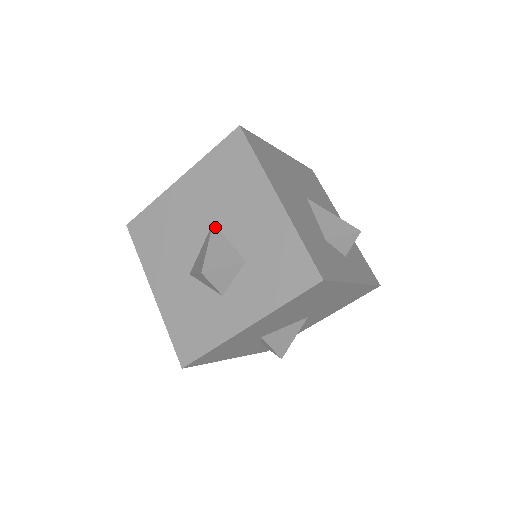
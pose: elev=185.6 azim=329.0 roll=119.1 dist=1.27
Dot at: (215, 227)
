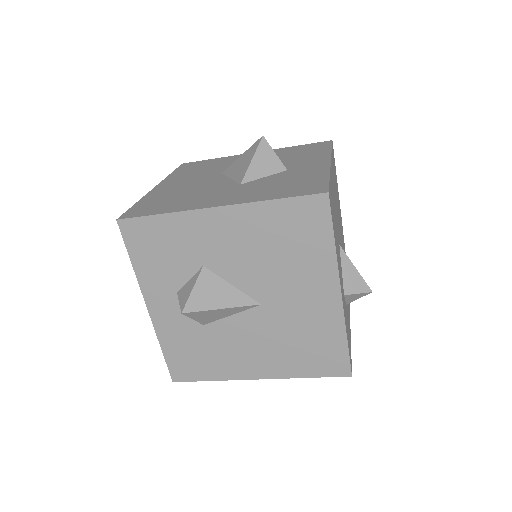
Dot at: occluded
